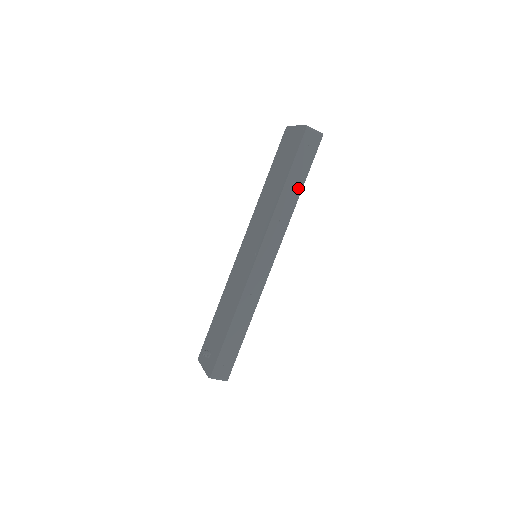
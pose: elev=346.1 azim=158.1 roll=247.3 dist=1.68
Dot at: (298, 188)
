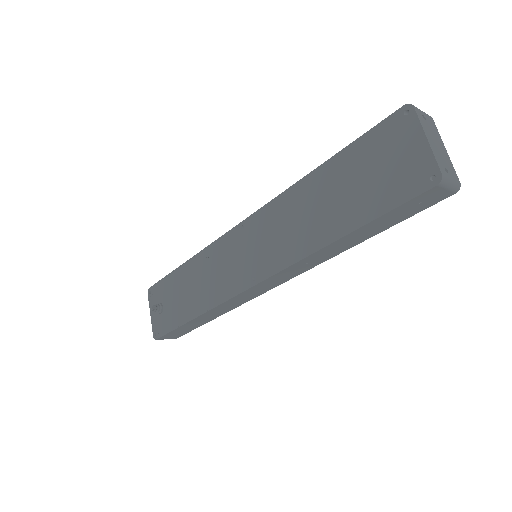
Dot at: (361, 239)
